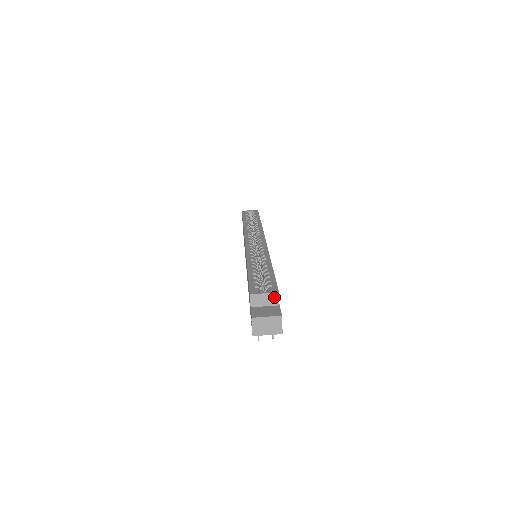
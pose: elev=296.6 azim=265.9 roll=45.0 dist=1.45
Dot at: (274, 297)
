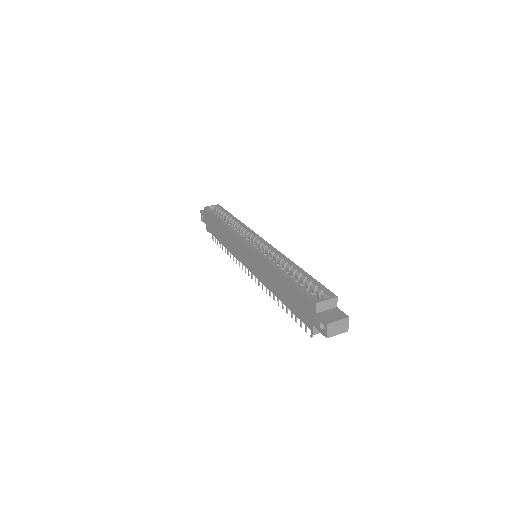
Dot at: (334, 301)
